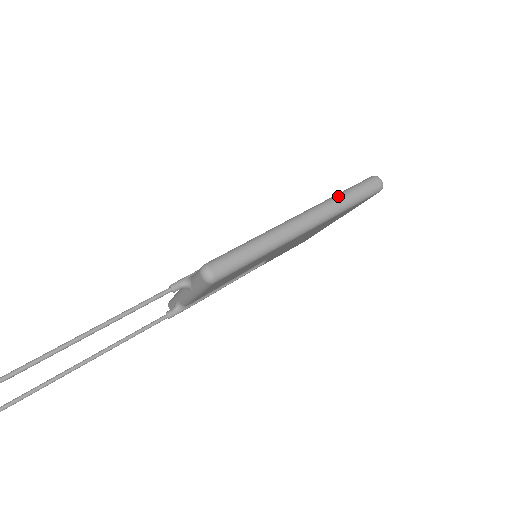
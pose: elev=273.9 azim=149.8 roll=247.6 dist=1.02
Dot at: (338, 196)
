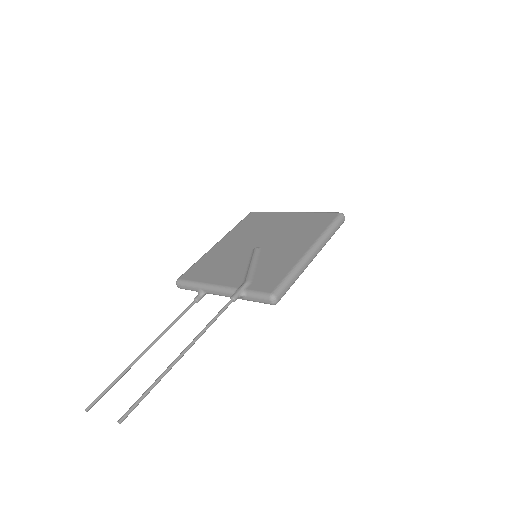
Dot at: (328, 232)
